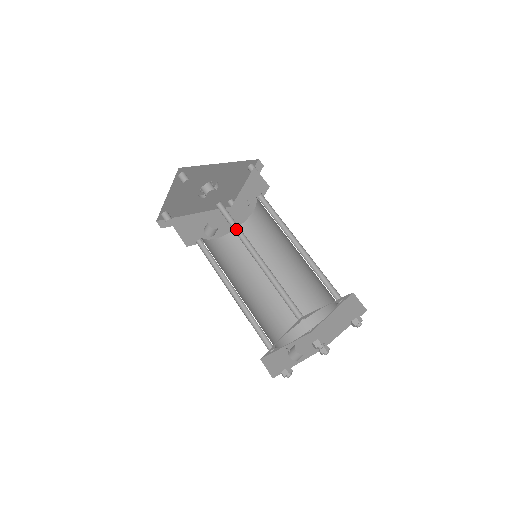
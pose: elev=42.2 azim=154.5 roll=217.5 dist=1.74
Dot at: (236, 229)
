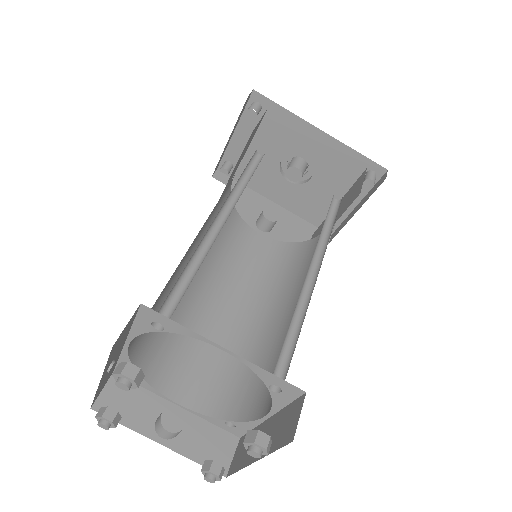
Dot at: (244, 185)
